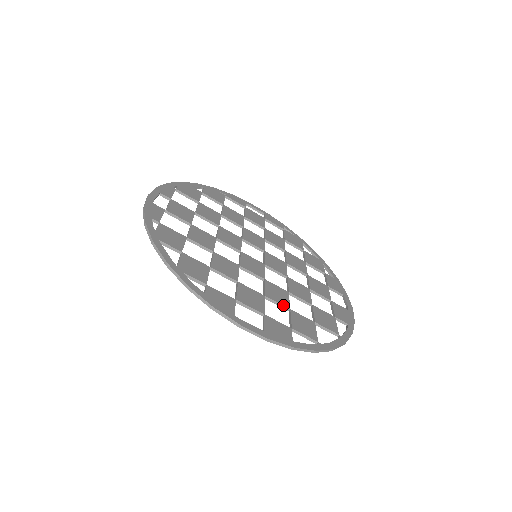
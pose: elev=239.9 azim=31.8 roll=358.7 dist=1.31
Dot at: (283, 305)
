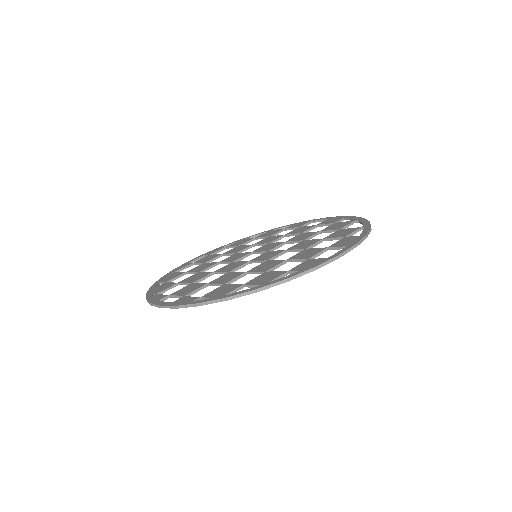
Dot at: (318, 241)
